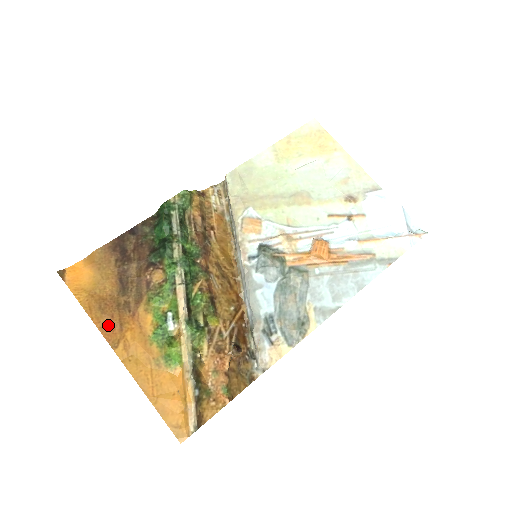
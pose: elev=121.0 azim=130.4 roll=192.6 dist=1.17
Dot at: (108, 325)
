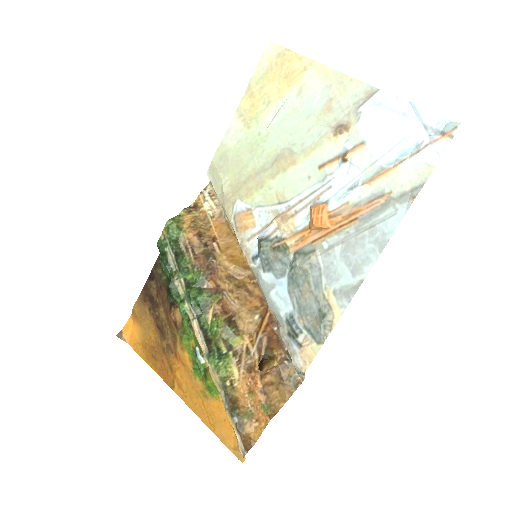
Dot at: (162, 369)
